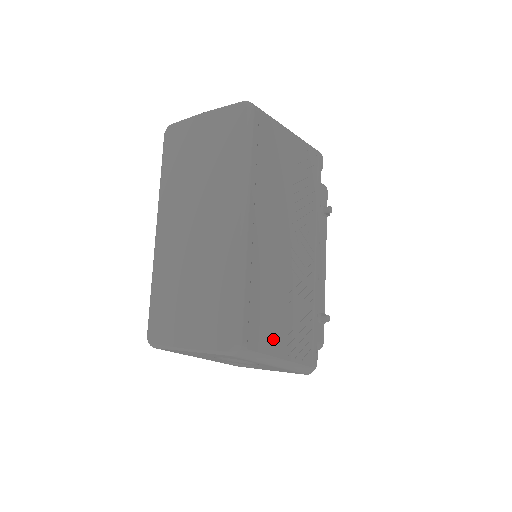
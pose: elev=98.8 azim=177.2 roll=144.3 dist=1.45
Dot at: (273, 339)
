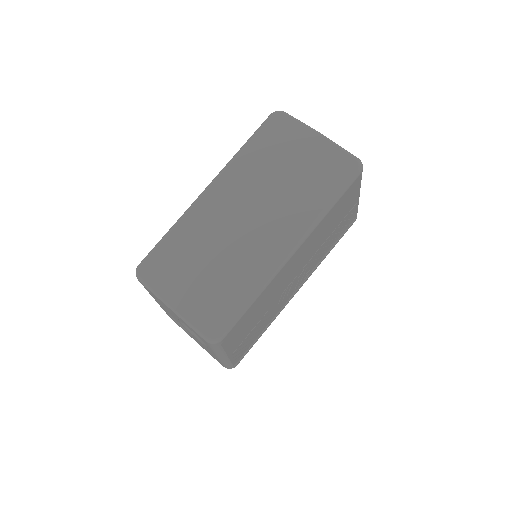
Dot at: (236, 341)
